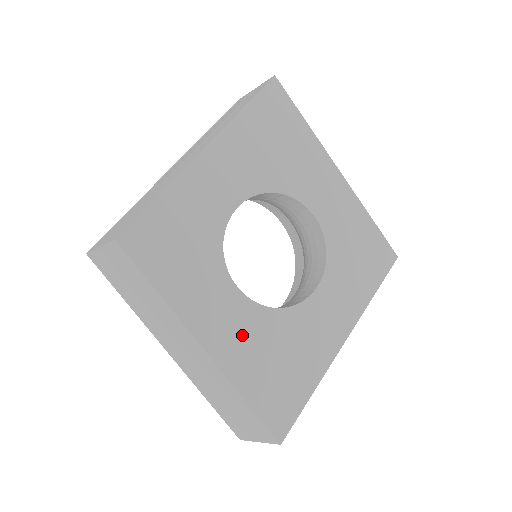
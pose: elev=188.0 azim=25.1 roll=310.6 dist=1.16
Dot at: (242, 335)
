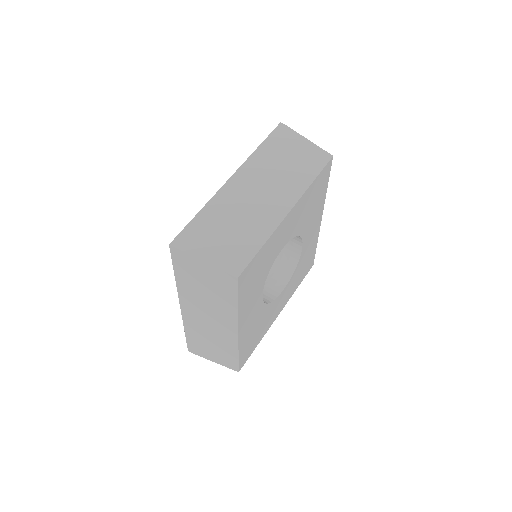
Dot at: (252, 321)
